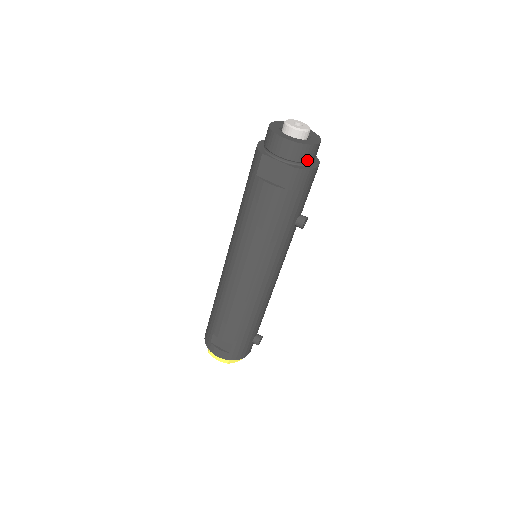
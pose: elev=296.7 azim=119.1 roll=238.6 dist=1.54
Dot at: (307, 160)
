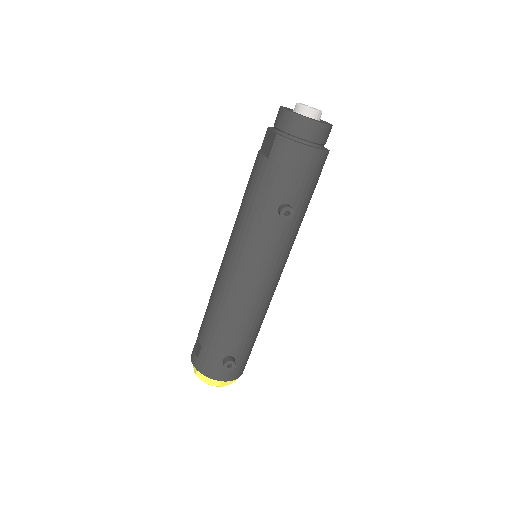
Dot at: (296, 133)
